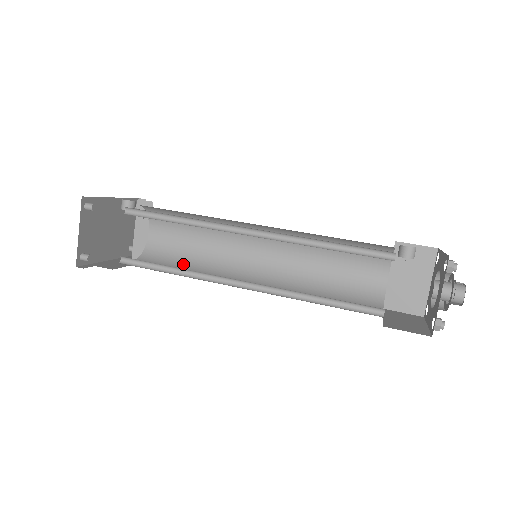
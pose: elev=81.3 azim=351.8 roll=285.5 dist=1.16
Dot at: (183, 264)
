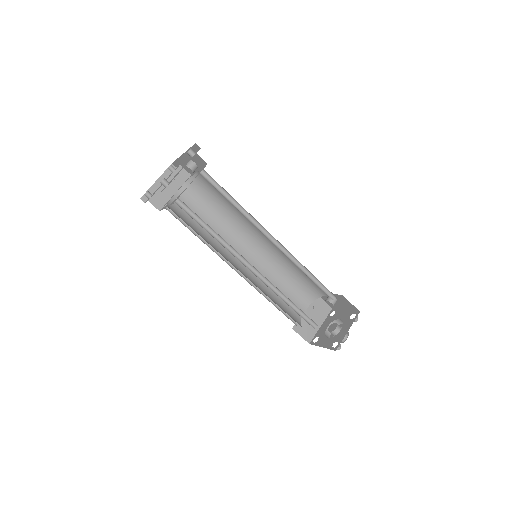
Dot at: (197, 231)
